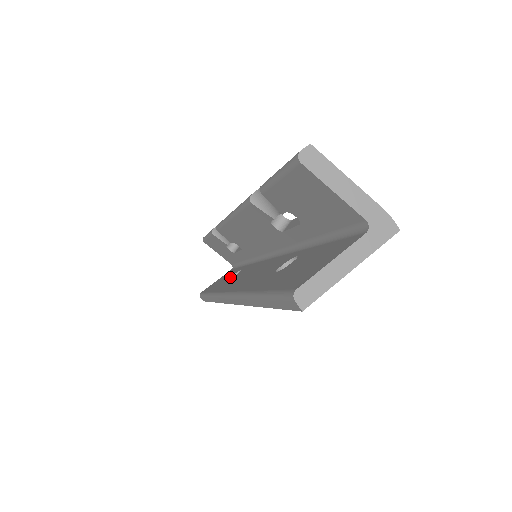
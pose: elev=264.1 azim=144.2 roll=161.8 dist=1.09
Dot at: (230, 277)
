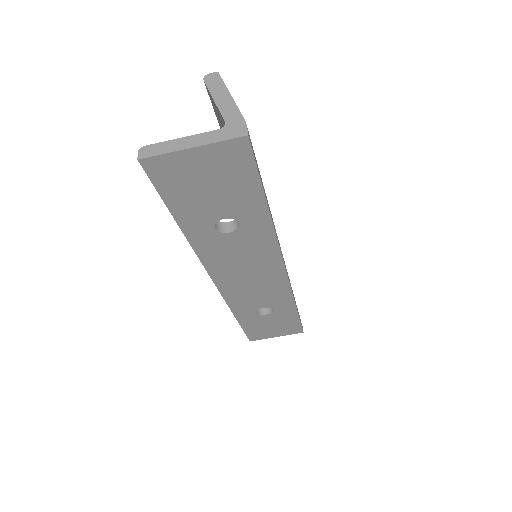
Dot at: occluded
